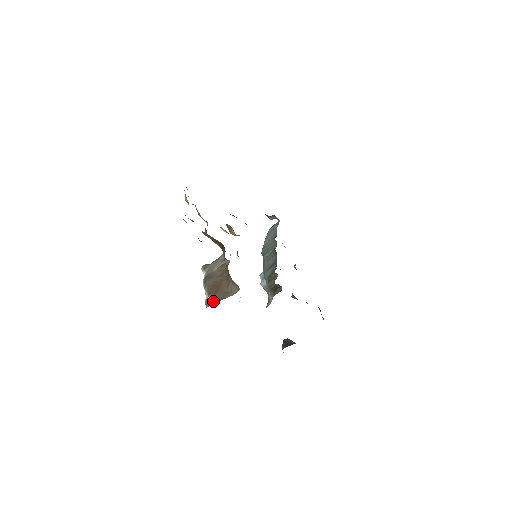
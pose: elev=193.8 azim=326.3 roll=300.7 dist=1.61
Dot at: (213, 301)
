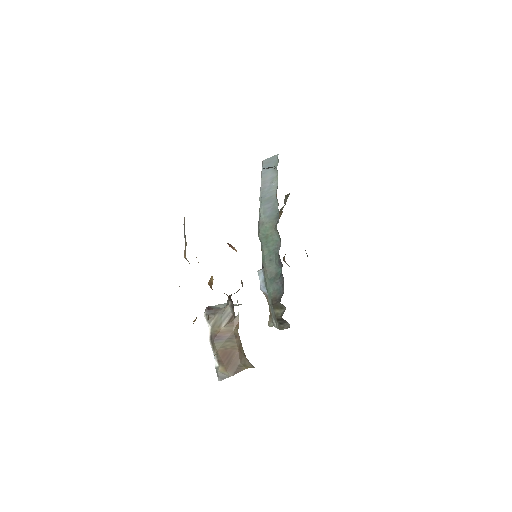
Dot at: (226, 375)
